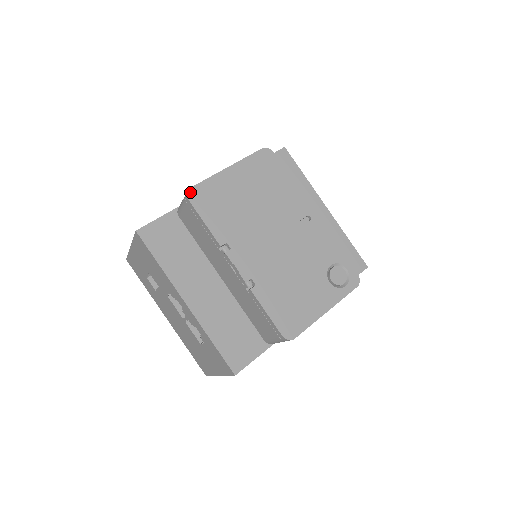
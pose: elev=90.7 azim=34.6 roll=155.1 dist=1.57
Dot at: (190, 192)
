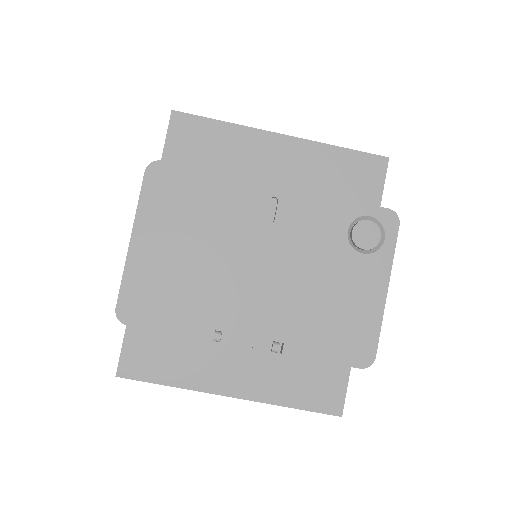
Dot at: (120, 315)
